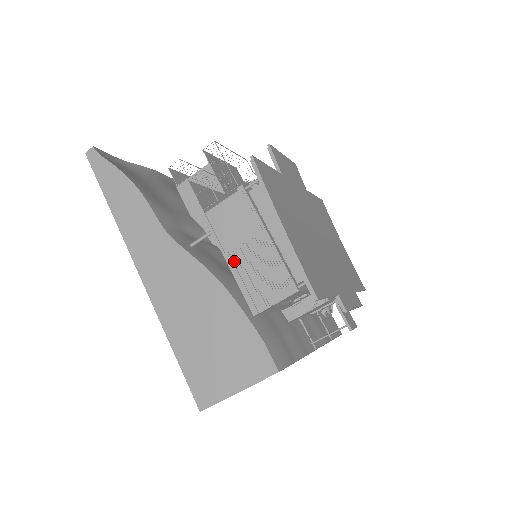
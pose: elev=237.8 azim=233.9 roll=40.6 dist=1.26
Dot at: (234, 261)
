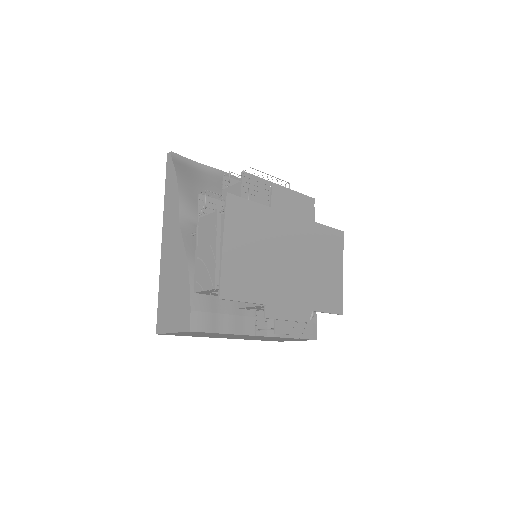
Dot at: (198, 255)
